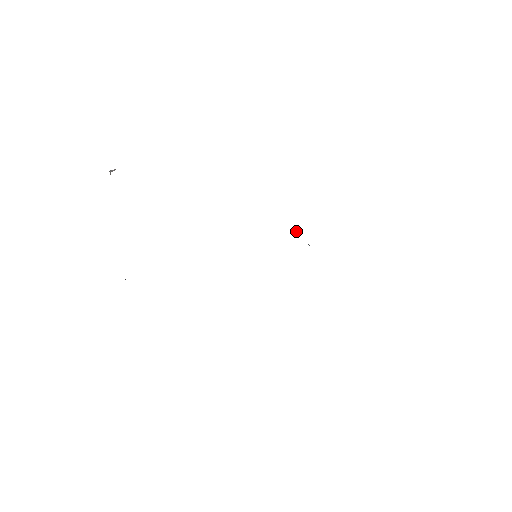
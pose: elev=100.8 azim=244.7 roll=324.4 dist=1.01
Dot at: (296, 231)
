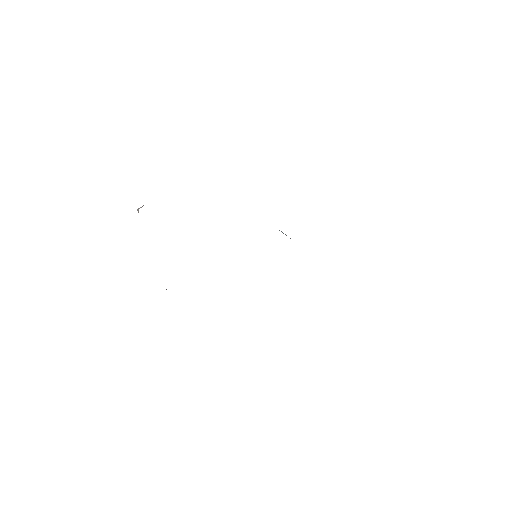
Dot at: (281, 231)
